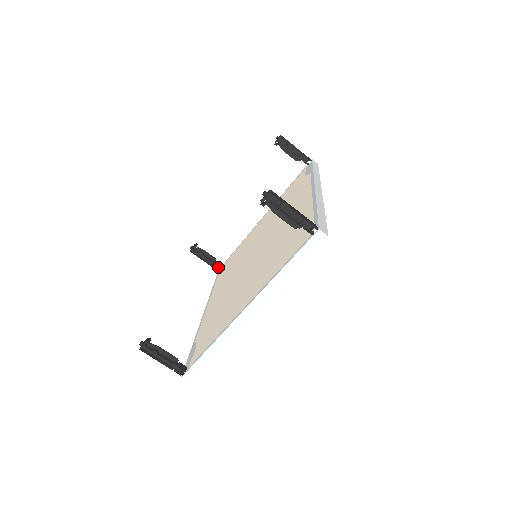
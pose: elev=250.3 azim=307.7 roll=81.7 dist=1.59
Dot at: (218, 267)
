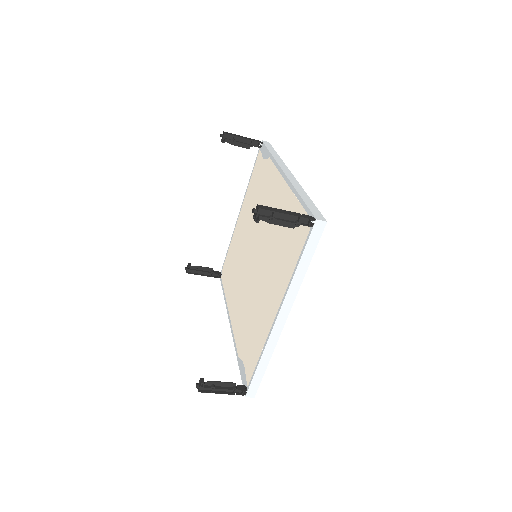
Dot at: (218, 275)
